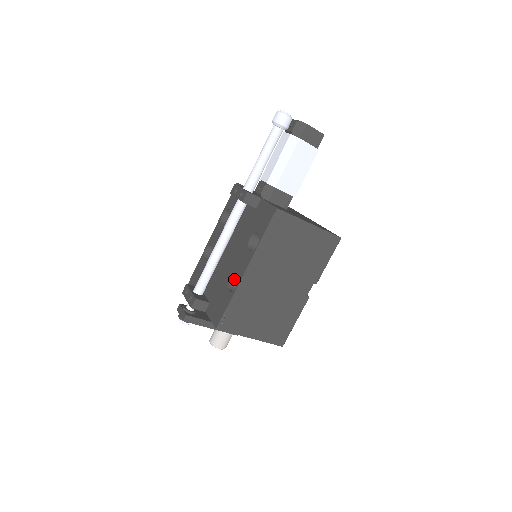
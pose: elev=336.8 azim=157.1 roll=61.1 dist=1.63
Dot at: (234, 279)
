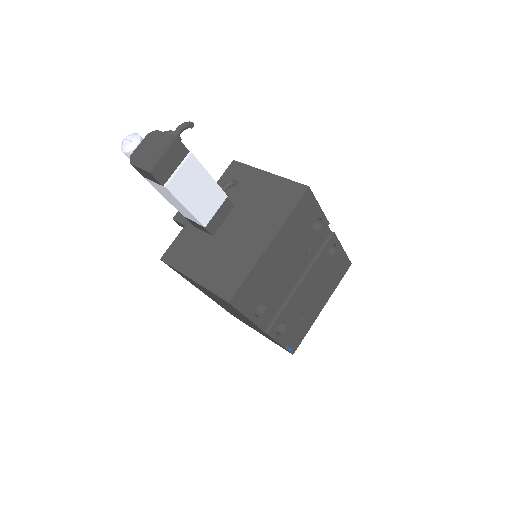
Dot at: occluded
